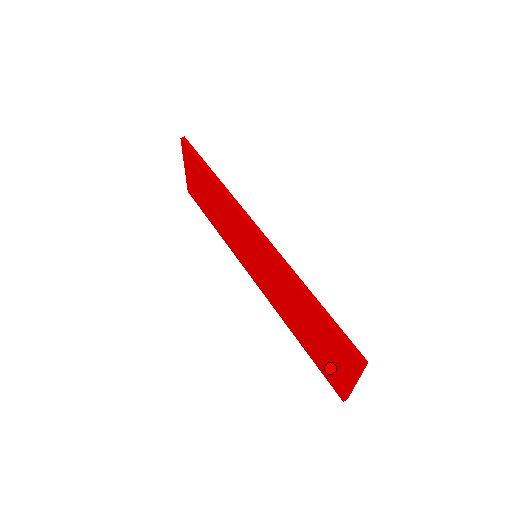
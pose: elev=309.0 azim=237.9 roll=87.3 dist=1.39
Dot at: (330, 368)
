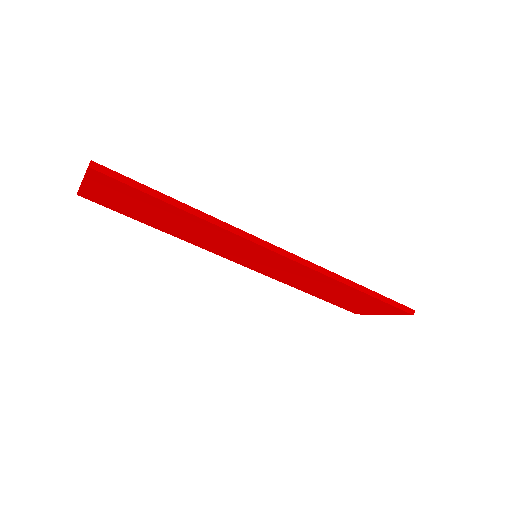
Dot at: (353, 307)
